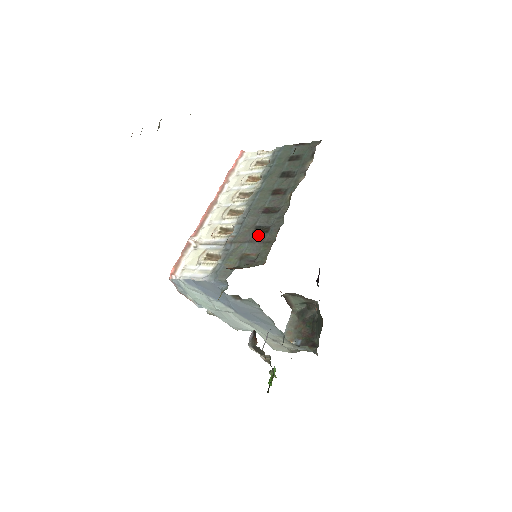
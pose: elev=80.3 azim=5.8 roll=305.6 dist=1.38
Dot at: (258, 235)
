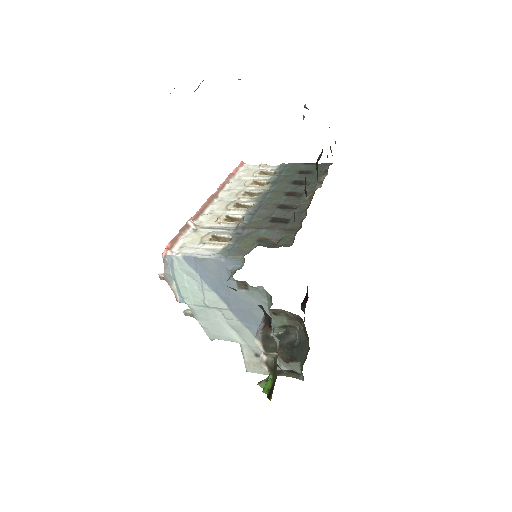
Dot at: (277, 224)
